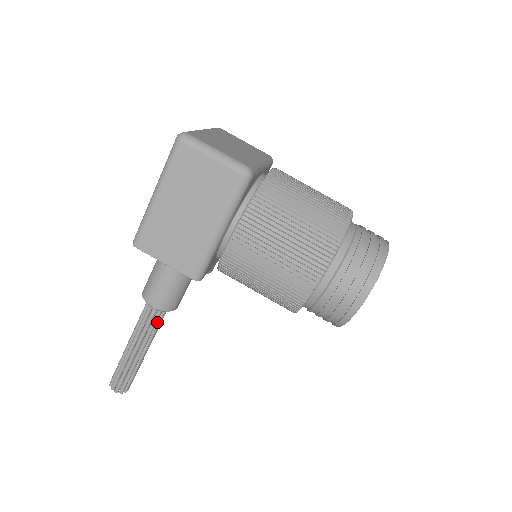
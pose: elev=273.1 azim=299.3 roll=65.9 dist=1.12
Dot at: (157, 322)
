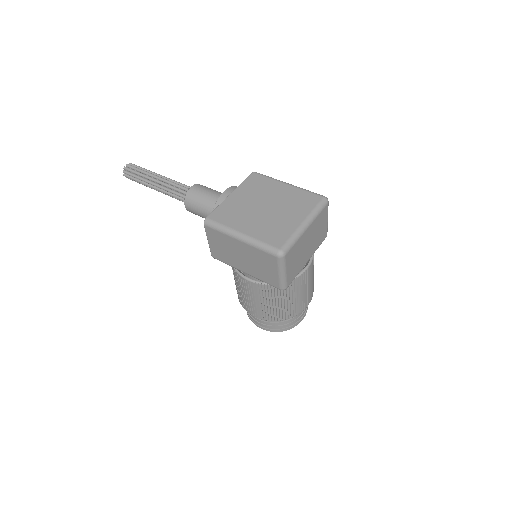
Dot at: occluded
